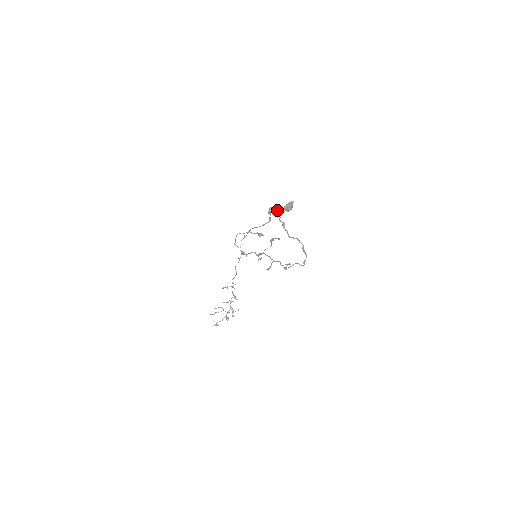
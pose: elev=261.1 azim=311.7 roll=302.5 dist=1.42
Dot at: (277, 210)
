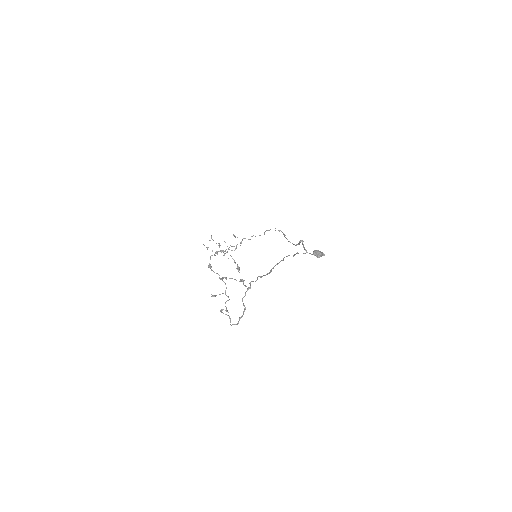
Dot at: (277, 263)
